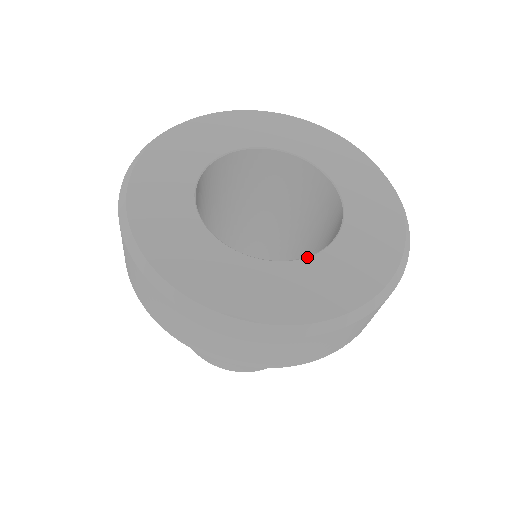
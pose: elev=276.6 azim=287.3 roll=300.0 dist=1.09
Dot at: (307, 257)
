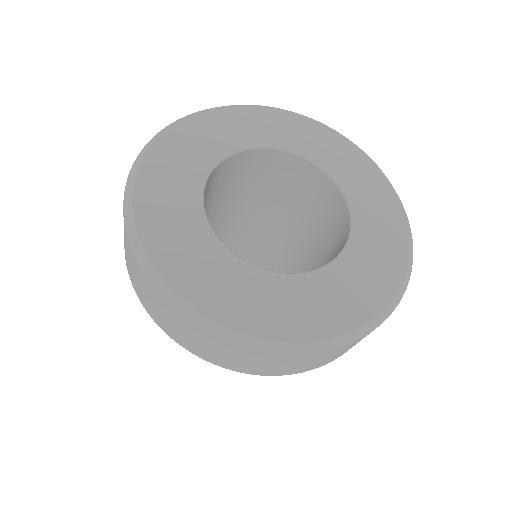
Dot at: (329, 263)
